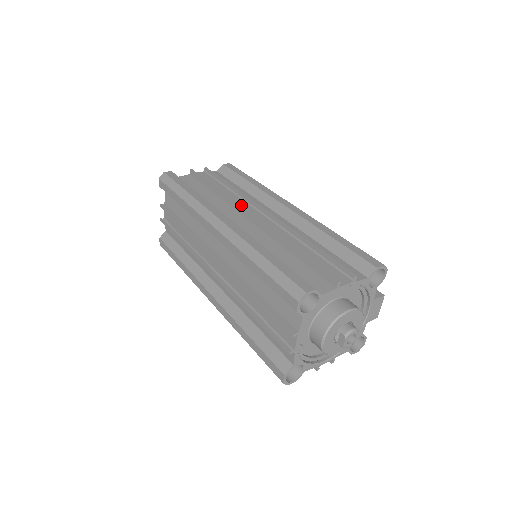
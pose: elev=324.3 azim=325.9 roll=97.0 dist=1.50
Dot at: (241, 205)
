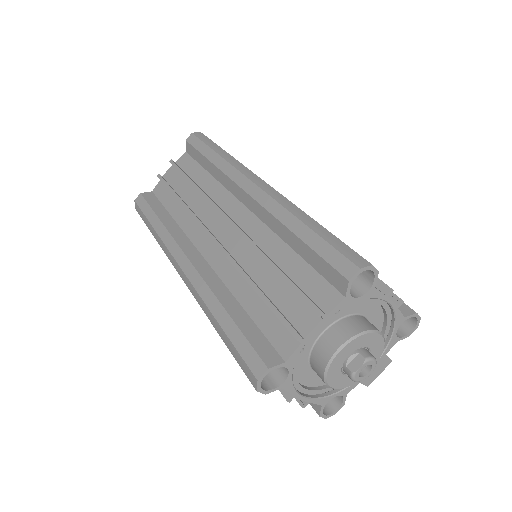
Dot at: occluded
